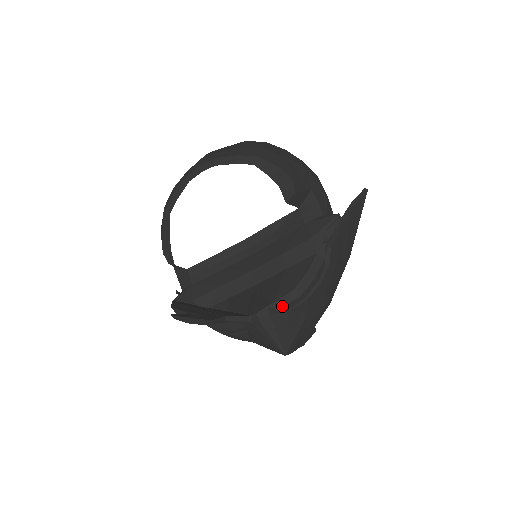
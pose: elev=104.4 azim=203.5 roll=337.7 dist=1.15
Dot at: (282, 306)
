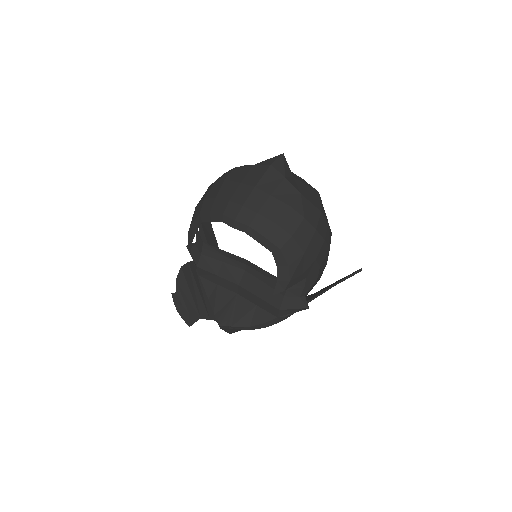
Dot at: occluded
